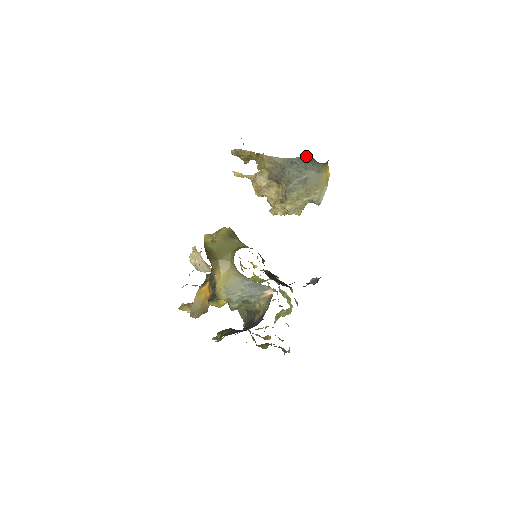
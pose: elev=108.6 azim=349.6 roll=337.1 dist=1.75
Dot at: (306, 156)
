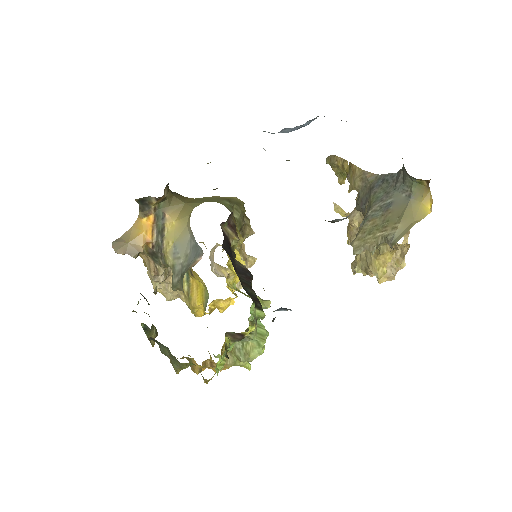
Dot at: (401, 169)
